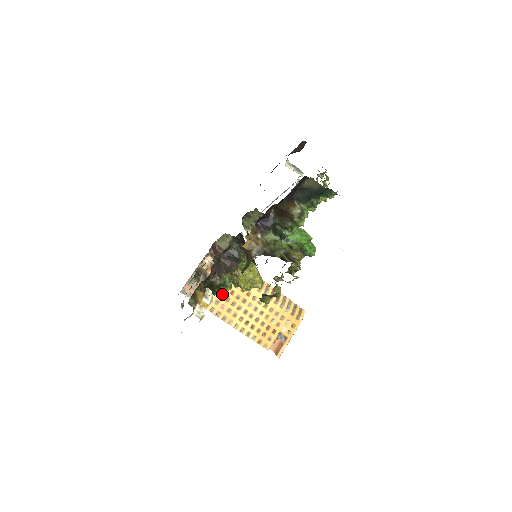
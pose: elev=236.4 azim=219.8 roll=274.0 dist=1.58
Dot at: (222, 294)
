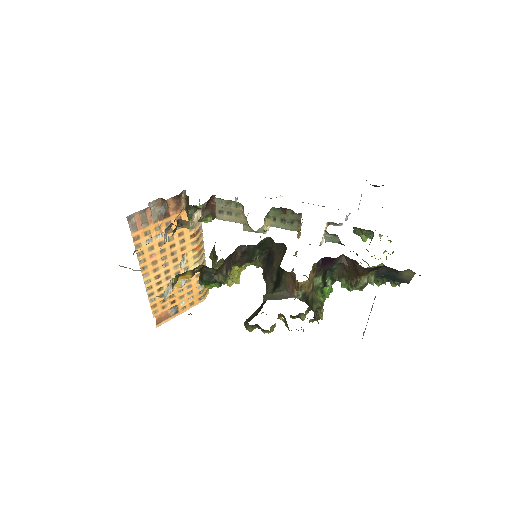
Dot at: (207, 286)
